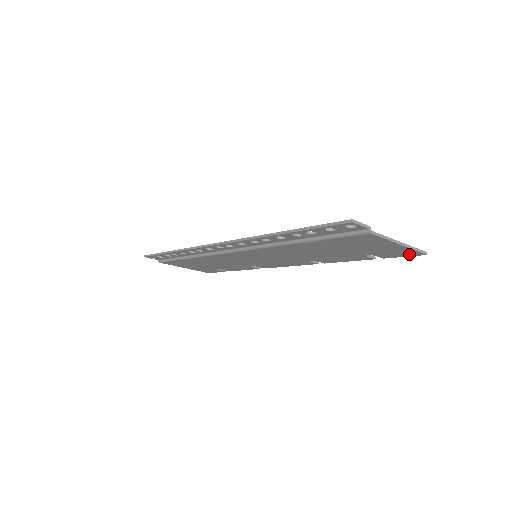
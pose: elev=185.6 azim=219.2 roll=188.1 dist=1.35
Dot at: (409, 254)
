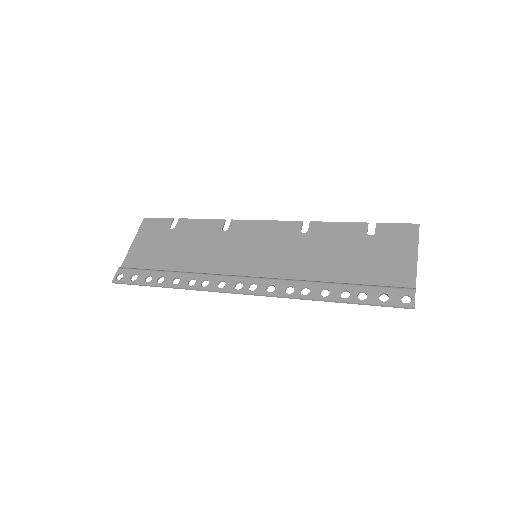
Dot at: (406, 230)
